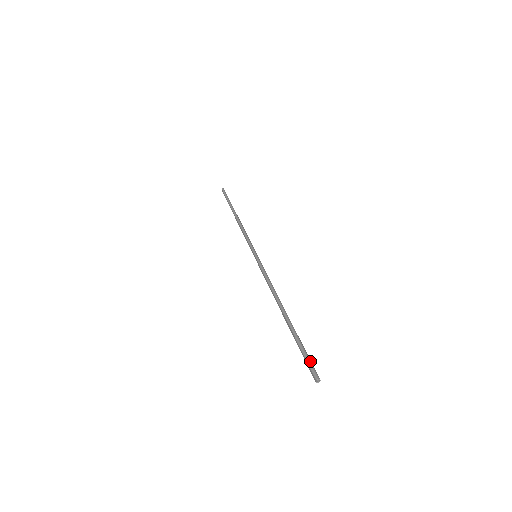
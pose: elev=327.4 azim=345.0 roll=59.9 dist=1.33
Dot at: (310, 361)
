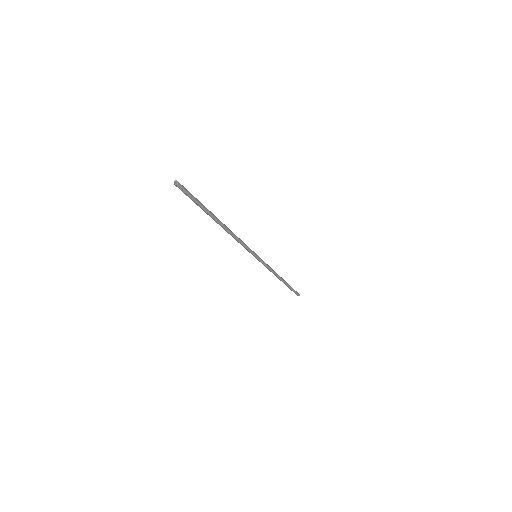
Dot at: (188, 191)
